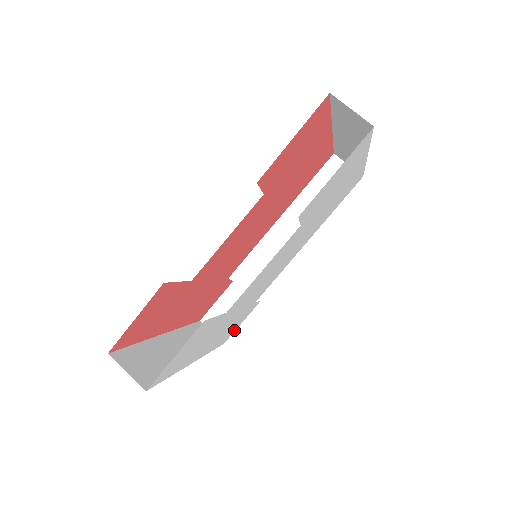
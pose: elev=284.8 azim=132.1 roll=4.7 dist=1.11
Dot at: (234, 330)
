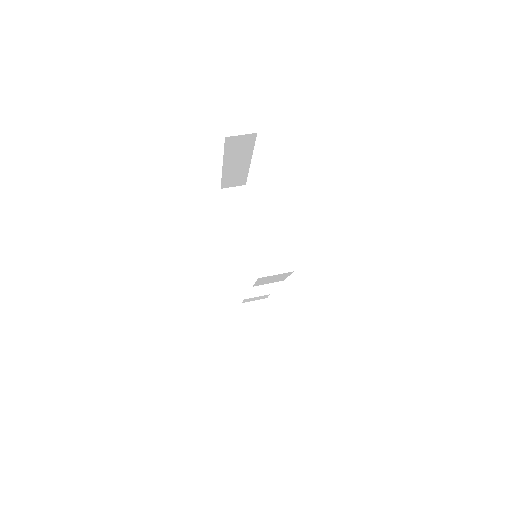
Dot at: occluded
